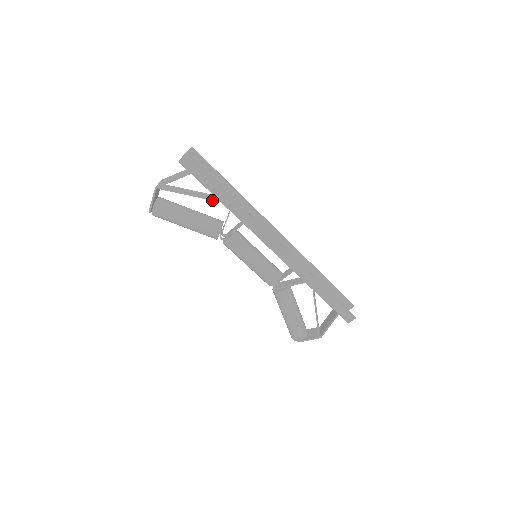
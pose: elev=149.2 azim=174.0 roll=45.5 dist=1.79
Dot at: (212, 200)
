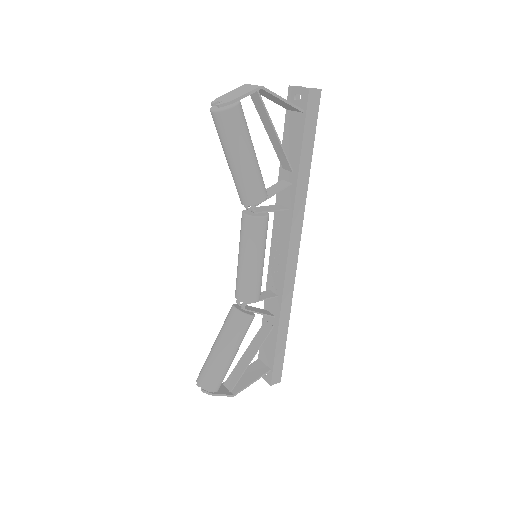
Dot at: (287, 158)
